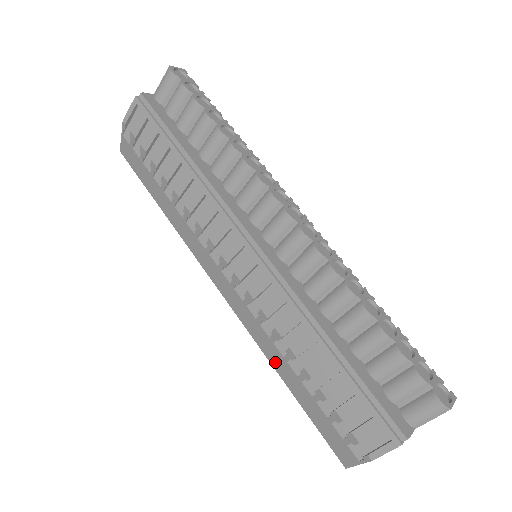
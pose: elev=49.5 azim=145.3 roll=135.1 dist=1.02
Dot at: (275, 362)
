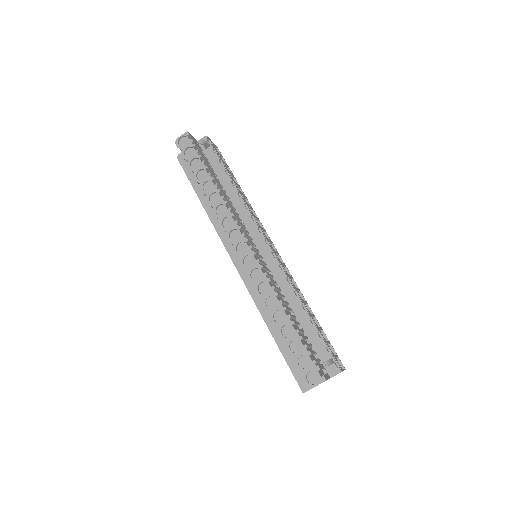
Dot at: occluded
